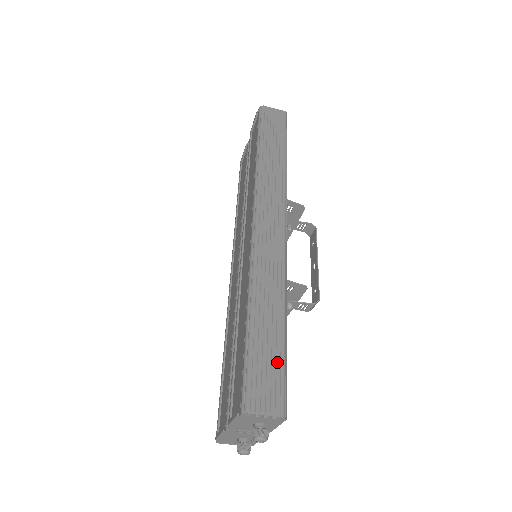
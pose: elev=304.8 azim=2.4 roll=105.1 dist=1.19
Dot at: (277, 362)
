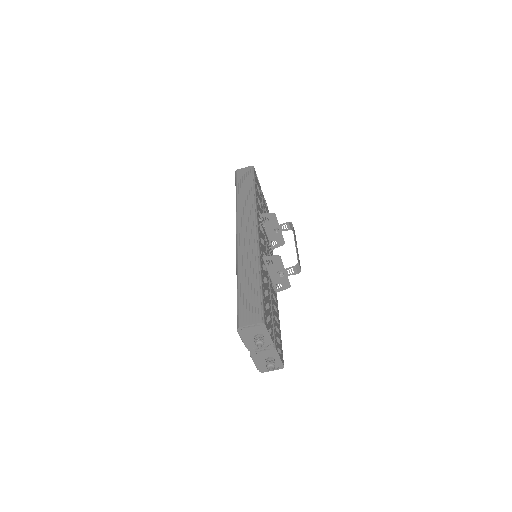
Dot at: (255, 297)
